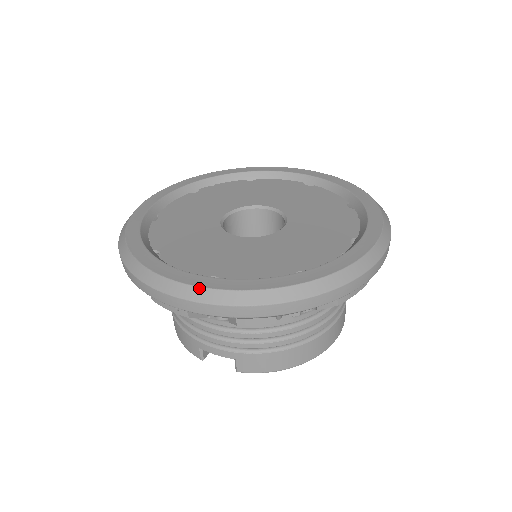
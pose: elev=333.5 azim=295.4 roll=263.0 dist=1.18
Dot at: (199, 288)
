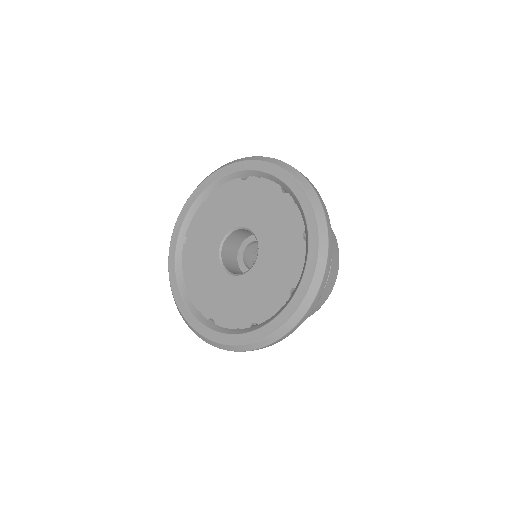
Dot at: (201, 335)
